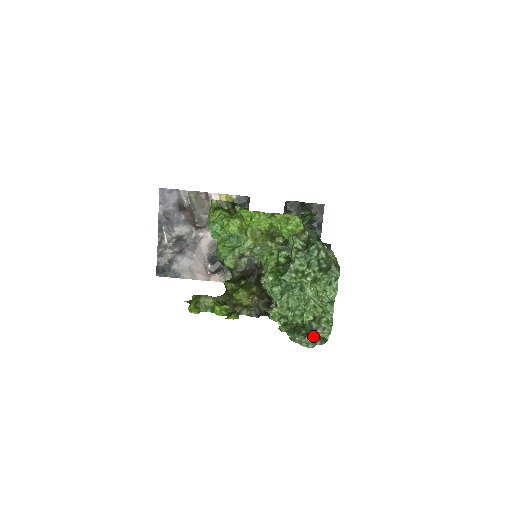
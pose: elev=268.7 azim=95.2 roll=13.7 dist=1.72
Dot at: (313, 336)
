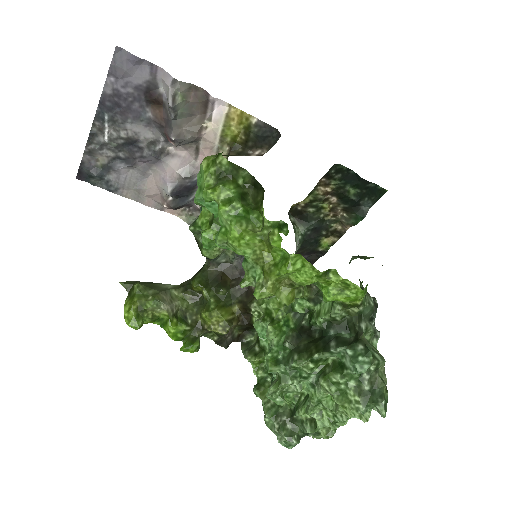
Dot at: (300, 439)
